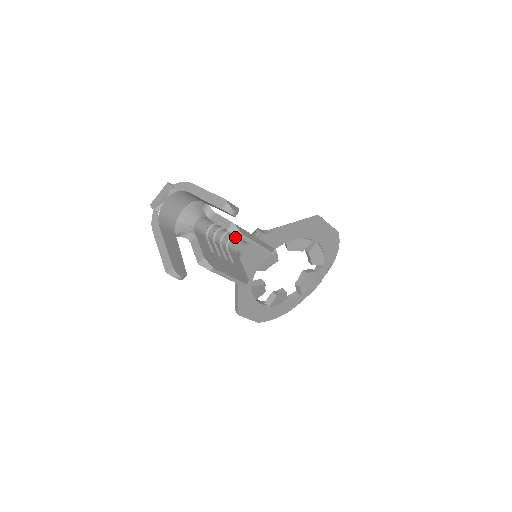
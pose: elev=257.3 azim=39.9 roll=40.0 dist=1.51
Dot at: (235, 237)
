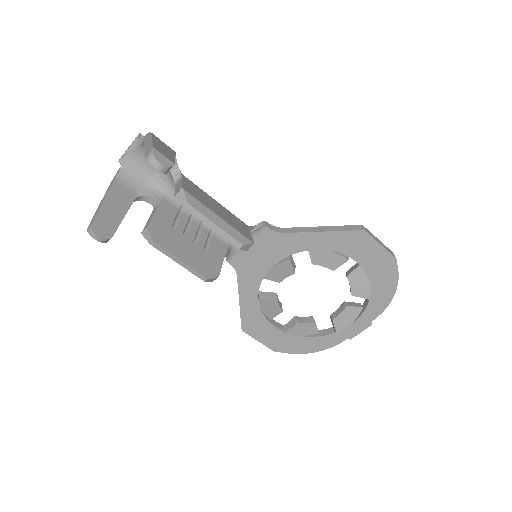
Dot at: occluded
